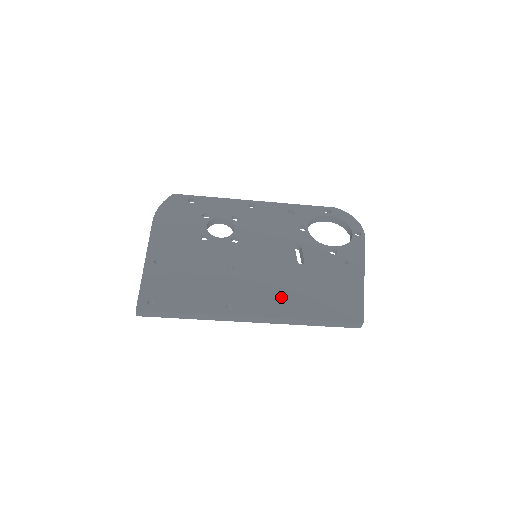
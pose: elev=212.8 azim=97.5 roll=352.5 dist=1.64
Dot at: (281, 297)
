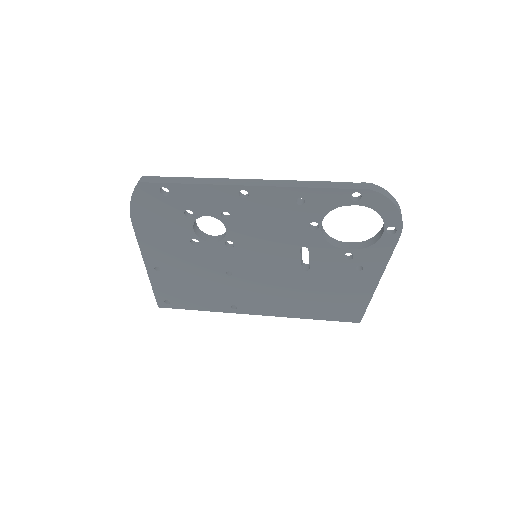
Dot at: (281, 301)
